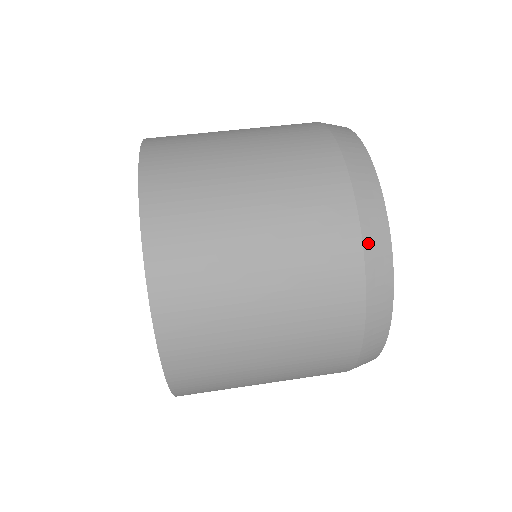
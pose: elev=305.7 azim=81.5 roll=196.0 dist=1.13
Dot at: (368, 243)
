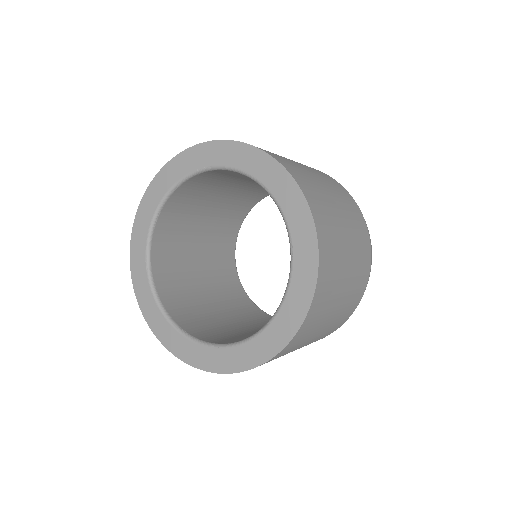
Dot at: (371, 256)
